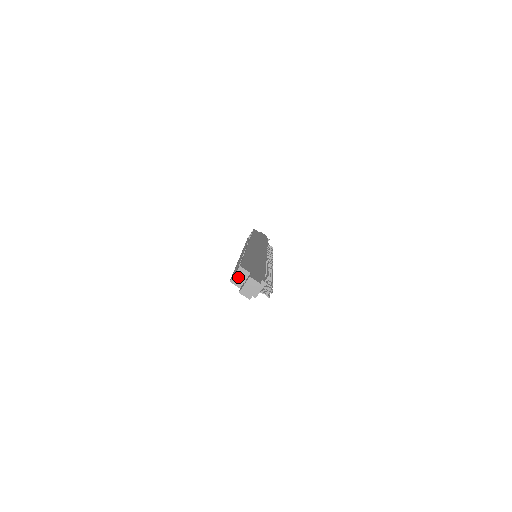
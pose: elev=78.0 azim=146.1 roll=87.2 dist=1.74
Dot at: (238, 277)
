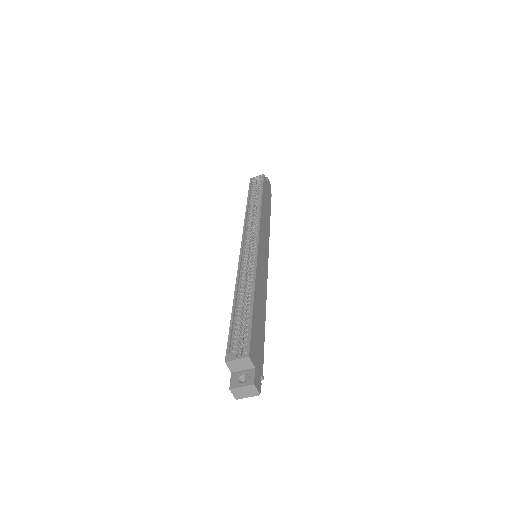
Dot at: (238, 363)
